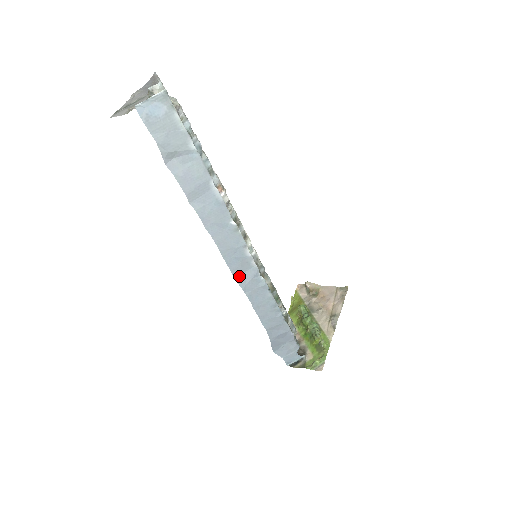
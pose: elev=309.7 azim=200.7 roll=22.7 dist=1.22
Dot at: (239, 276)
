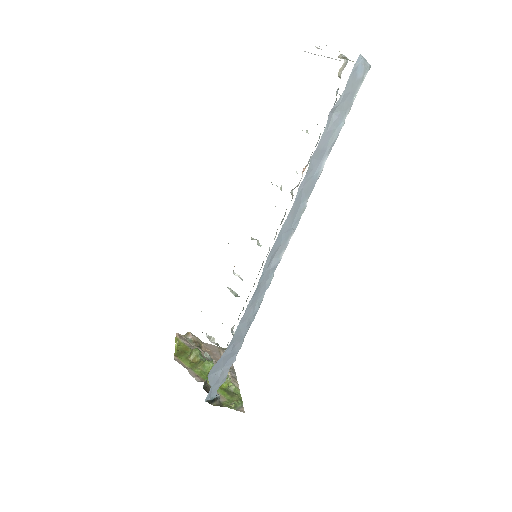
Dot at: (269, 258)
